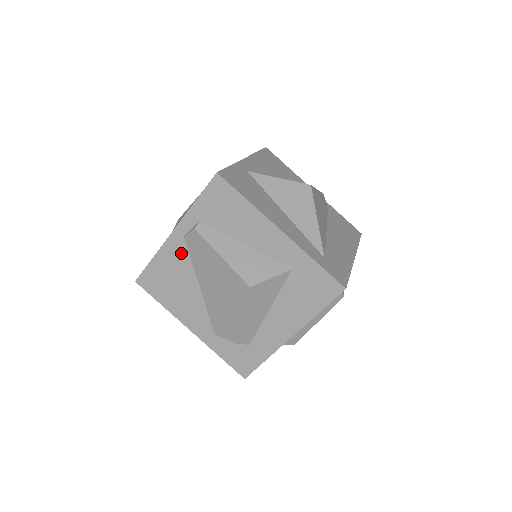
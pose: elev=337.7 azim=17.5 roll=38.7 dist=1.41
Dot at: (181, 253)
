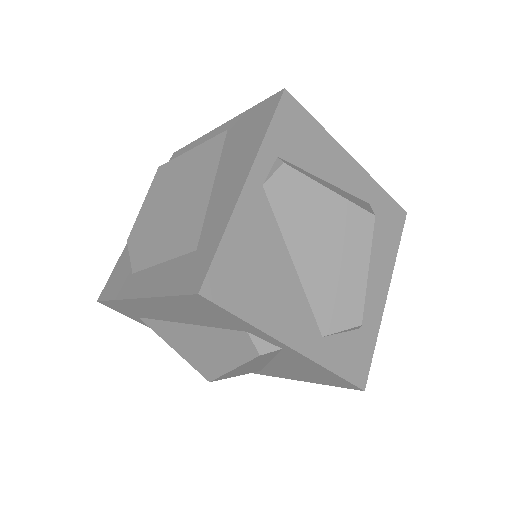
Dot at: (262, 213)
